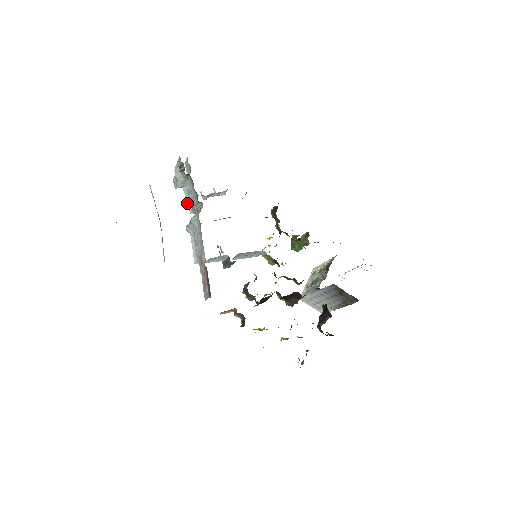
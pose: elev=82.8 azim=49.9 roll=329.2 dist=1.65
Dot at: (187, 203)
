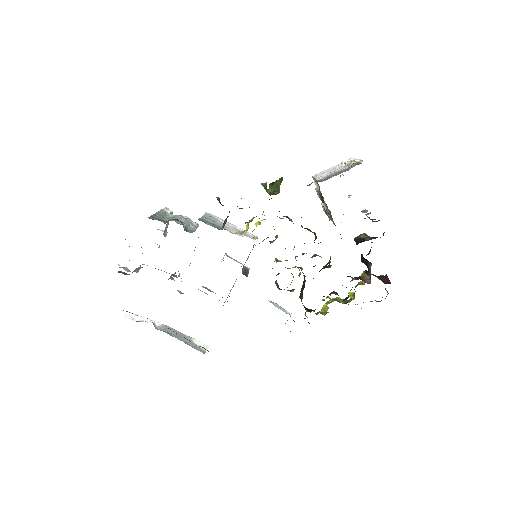
Dot at: occluded
